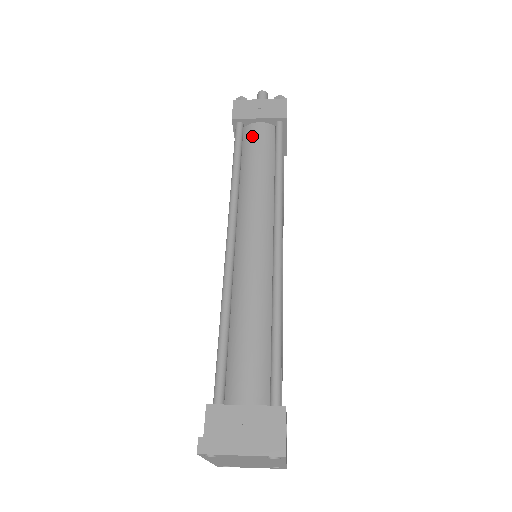
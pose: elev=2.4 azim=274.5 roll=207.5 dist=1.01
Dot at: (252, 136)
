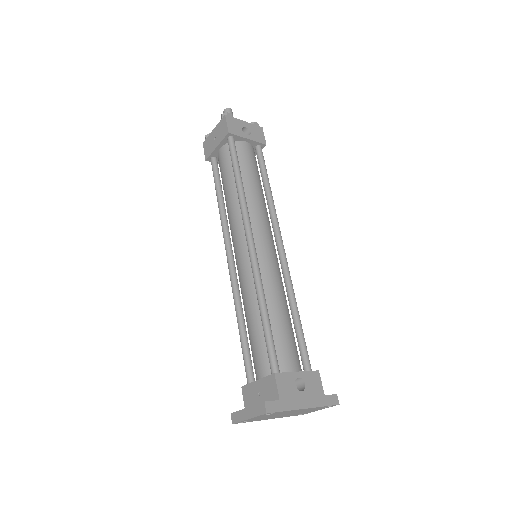
Dot at: (220, 164)
